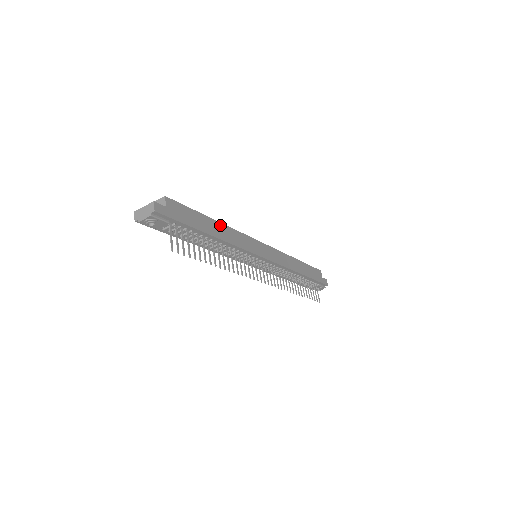
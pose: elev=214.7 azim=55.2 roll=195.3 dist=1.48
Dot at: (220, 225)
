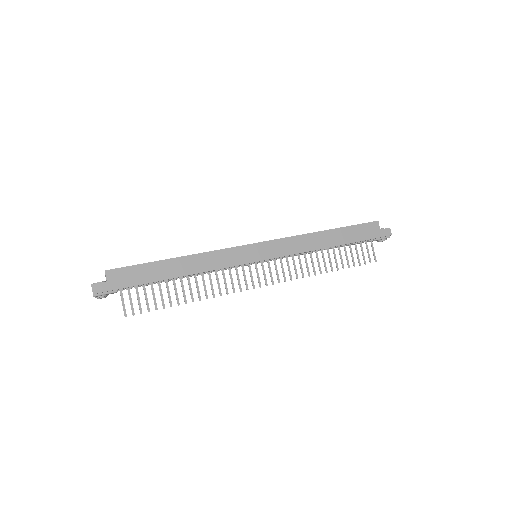
Dot at: (185, 259)
